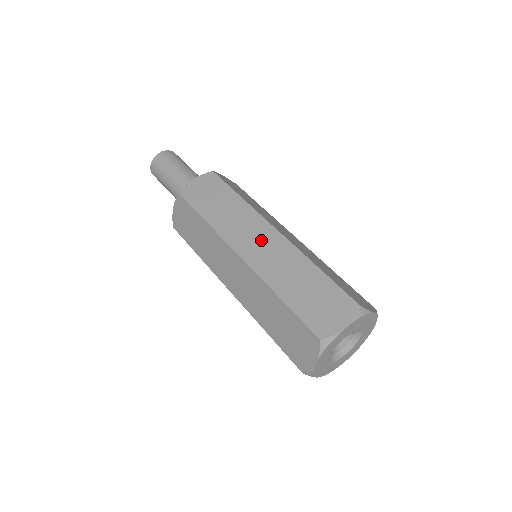
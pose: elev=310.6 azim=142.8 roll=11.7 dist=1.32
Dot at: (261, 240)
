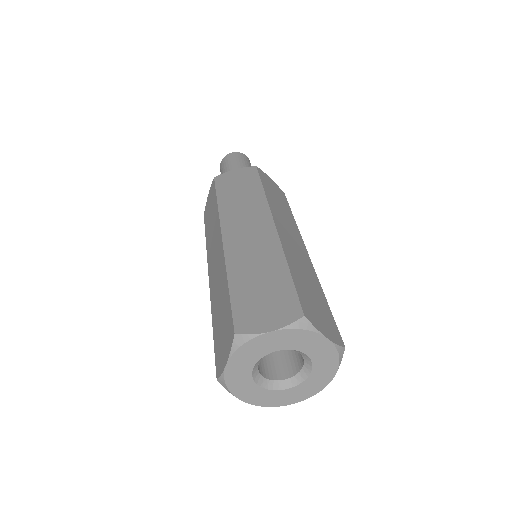
Dot at: (252, 228)
